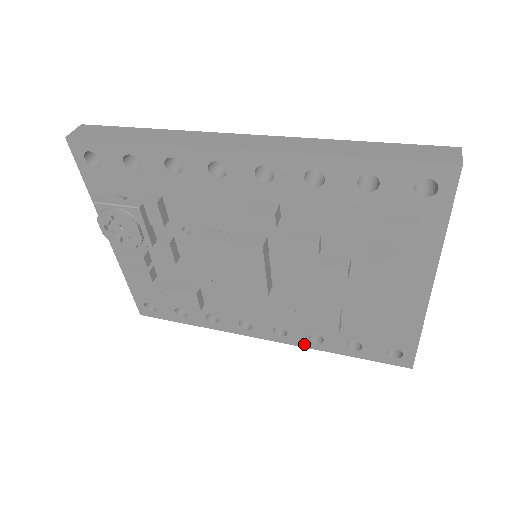
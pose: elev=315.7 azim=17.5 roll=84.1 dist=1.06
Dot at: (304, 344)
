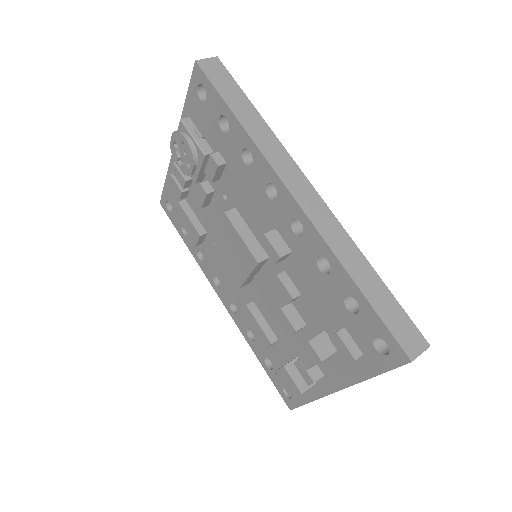
Dot at: (241, 329)
